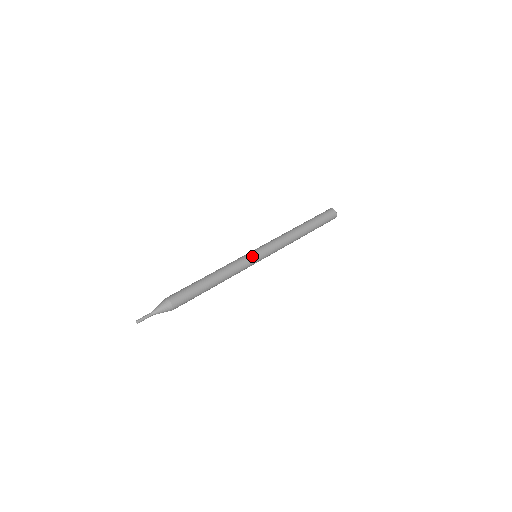
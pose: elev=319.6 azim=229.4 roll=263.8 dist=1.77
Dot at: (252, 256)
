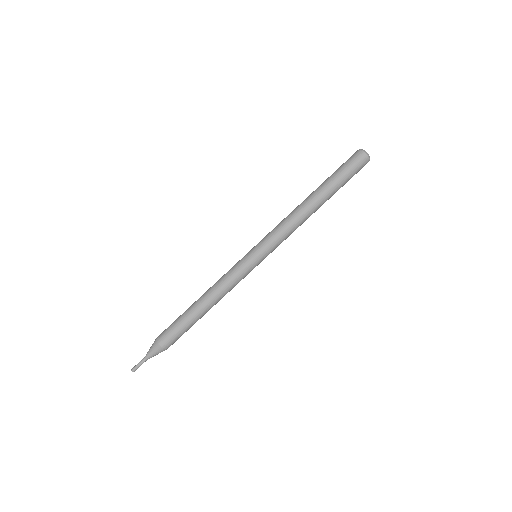
Dot at: (246, 260)
